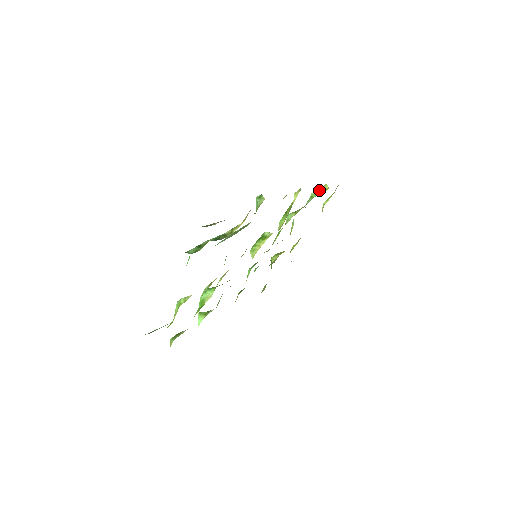
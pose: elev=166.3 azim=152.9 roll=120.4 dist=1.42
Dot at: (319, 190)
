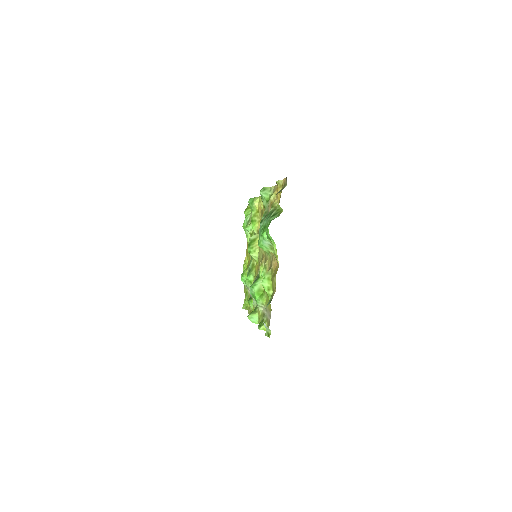
Dot at: (248, 209)
